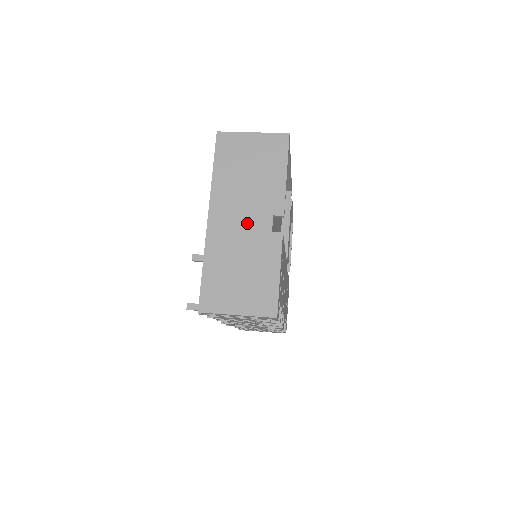
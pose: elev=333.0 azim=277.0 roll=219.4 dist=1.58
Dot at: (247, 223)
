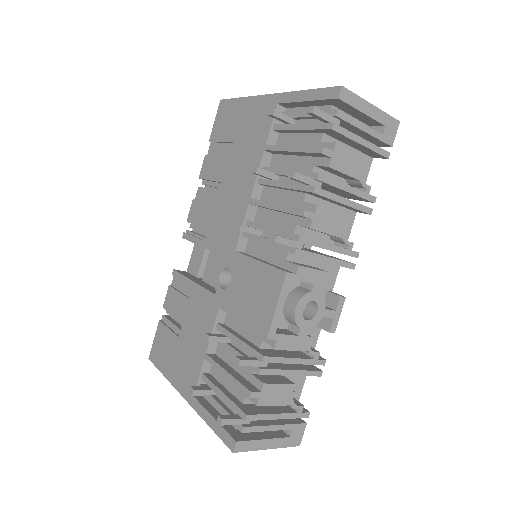
Dot at: occluded
